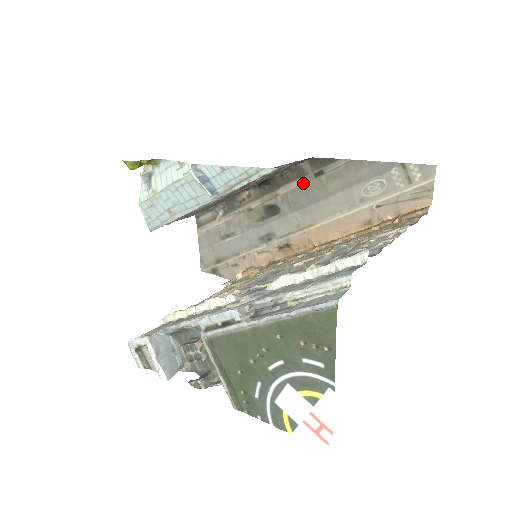
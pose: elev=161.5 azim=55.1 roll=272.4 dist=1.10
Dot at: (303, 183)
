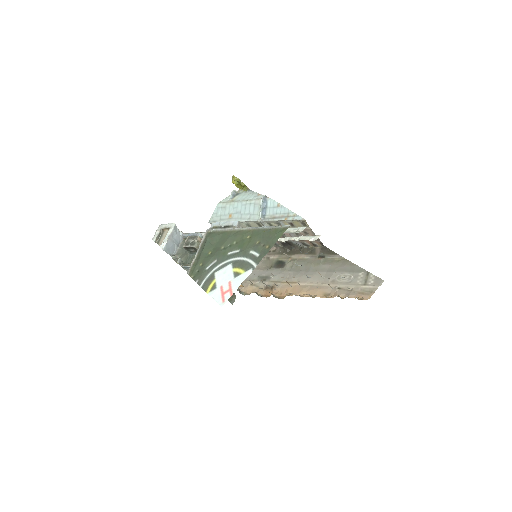
Dot at: (309, 258)
